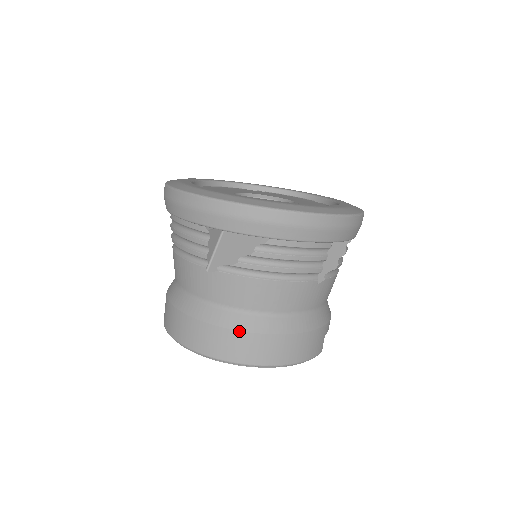
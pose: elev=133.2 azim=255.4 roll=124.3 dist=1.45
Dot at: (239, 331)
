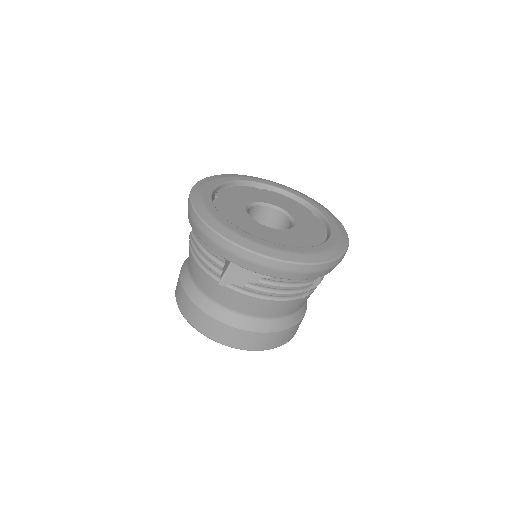
Dot at: (237, 329)
